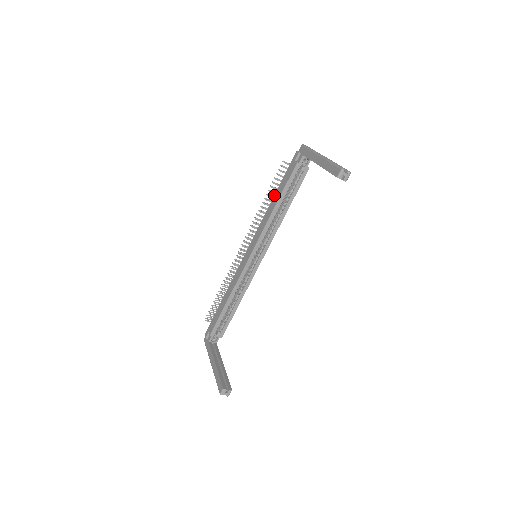
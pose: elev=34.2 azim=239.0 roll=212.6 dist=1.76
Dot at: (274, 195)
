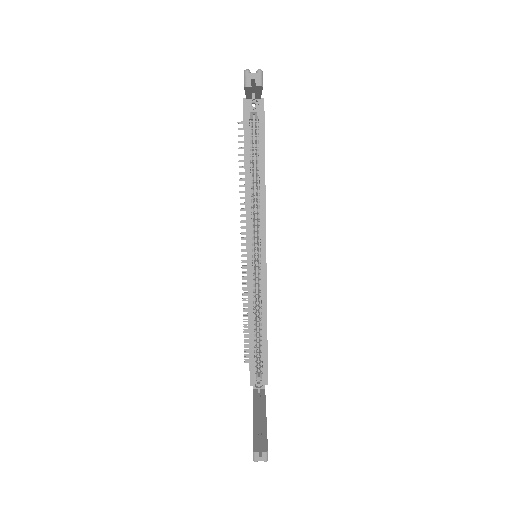
Dot at: occluded
